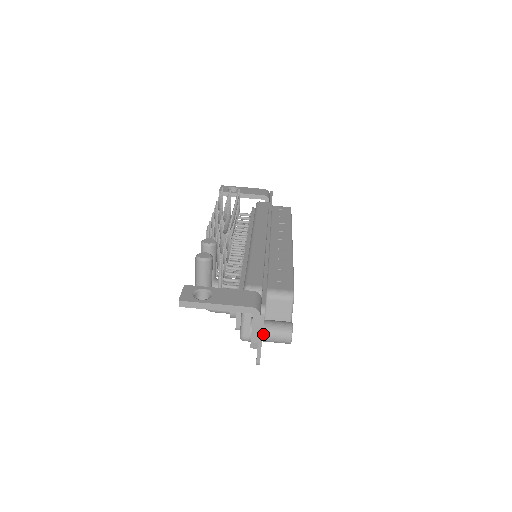
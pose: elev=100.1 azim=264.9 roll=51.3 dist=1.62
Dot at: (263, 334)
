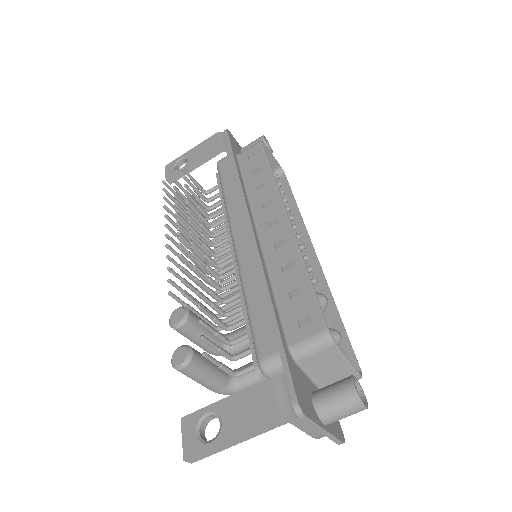
Dot at: (322, 422)
